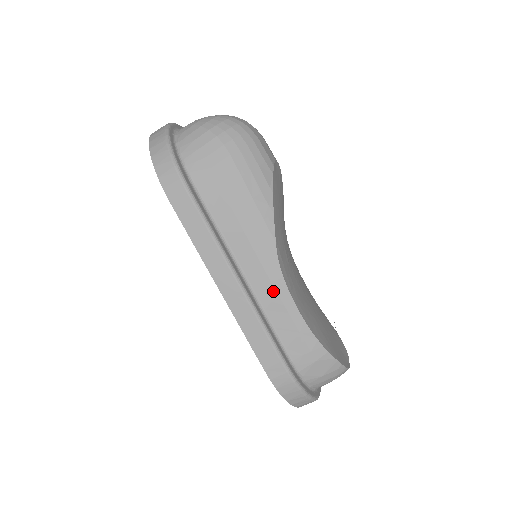
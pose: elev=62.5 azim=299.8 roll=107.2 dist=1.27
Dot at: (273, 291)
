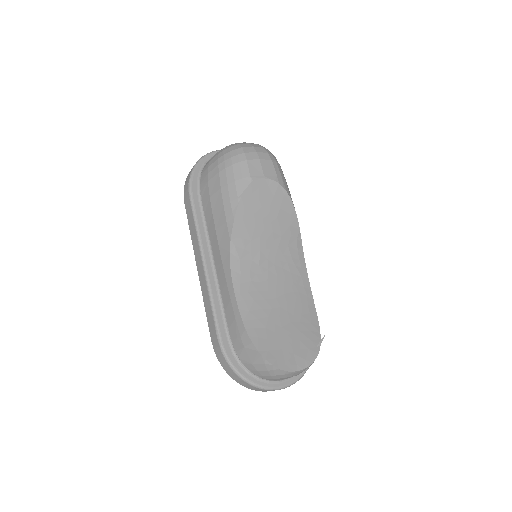
Dot at: (225, 279)
